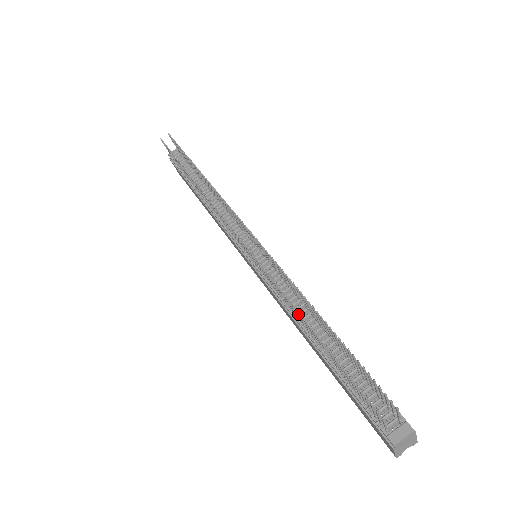
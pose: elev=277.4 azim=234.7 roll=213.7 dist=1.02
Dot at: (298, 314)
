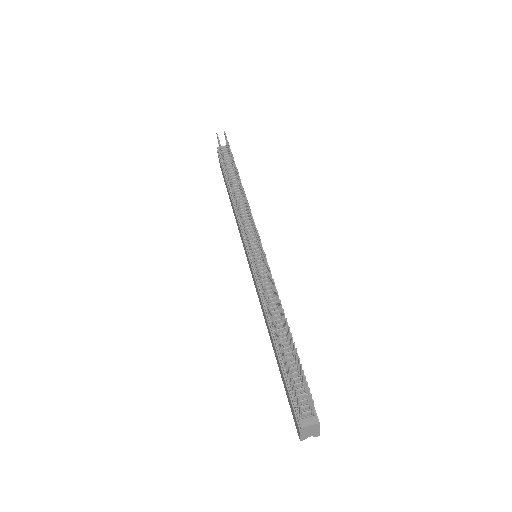
Dot at: (270, 310)
